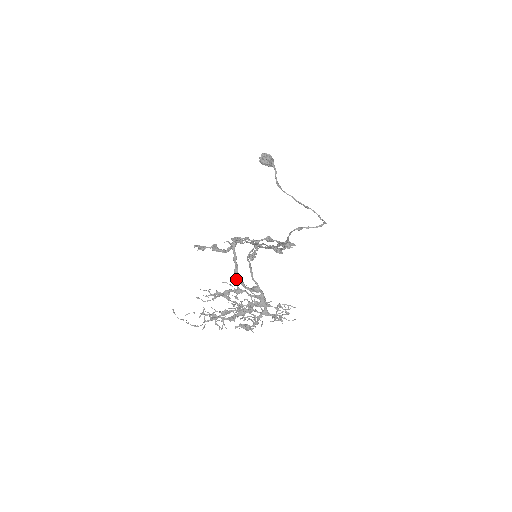
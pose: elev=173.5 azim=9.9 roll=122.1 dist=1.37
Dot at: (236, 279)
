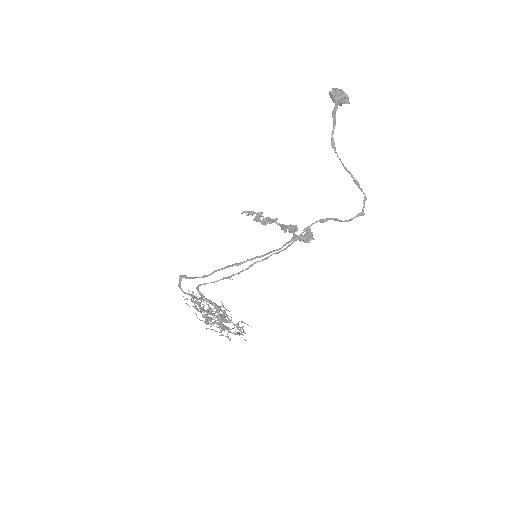
Dot at: (199, 298)
